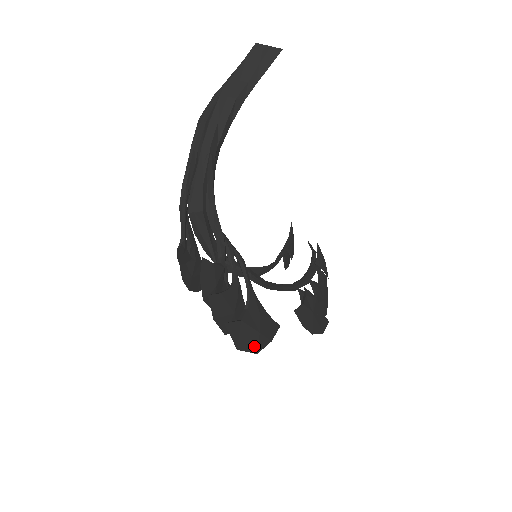
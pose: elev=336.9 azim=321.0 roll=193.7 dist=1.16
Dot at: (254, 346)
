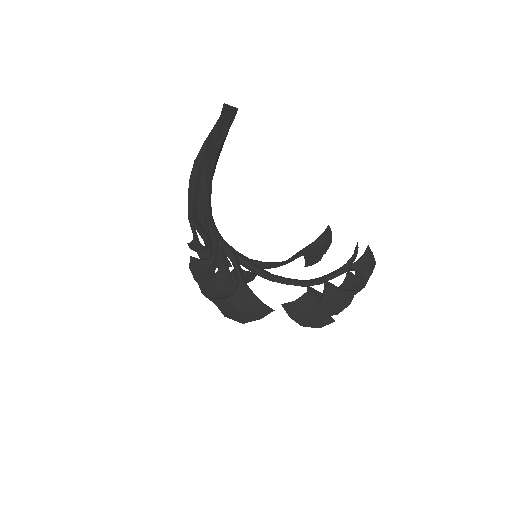
Dot at: (239, 318)
